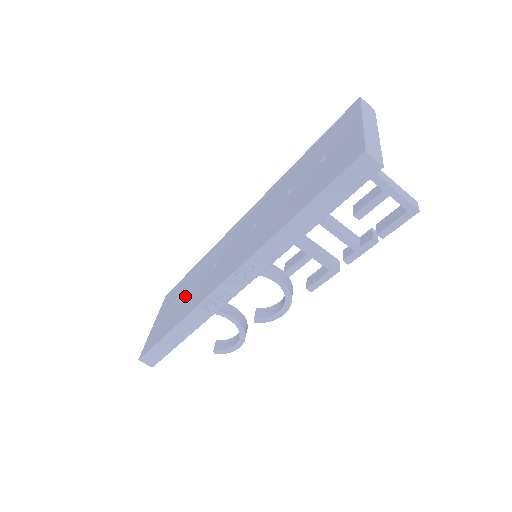
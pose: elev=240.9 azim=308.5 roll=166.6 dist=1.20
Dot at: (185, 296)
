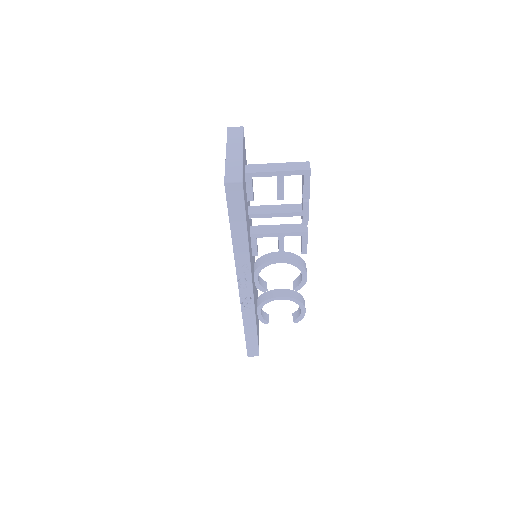
Dot at: occluded
